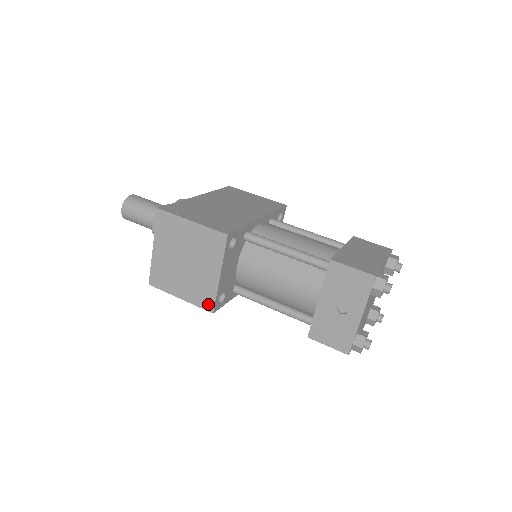
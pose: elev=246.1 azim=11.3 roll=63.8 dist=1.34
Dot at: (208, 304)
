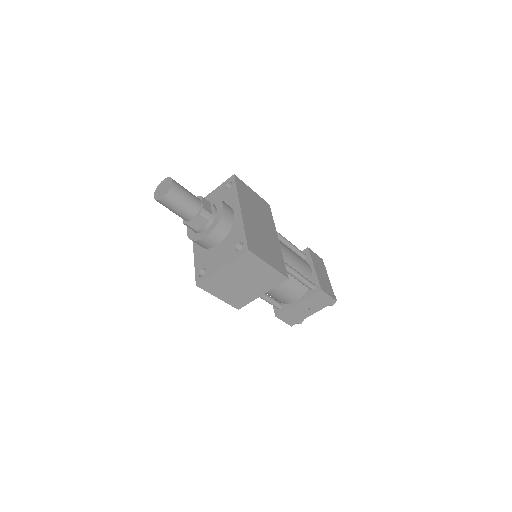
Dot at: (239, 305)
